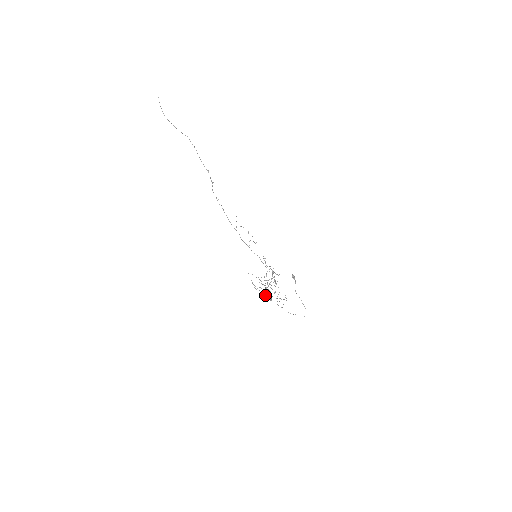
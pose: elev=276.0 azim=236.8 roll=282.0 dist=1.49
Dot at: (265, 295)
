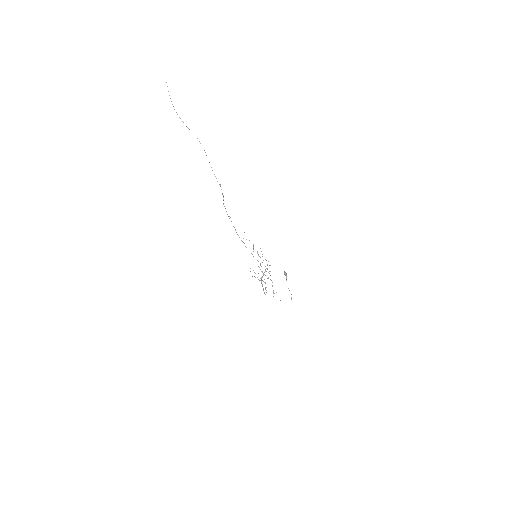
Dot at: occluded
